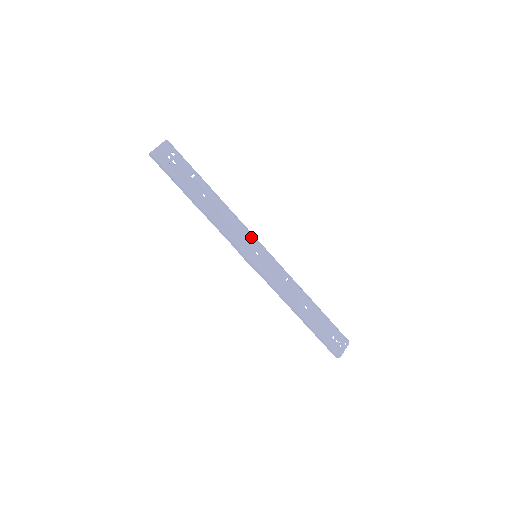
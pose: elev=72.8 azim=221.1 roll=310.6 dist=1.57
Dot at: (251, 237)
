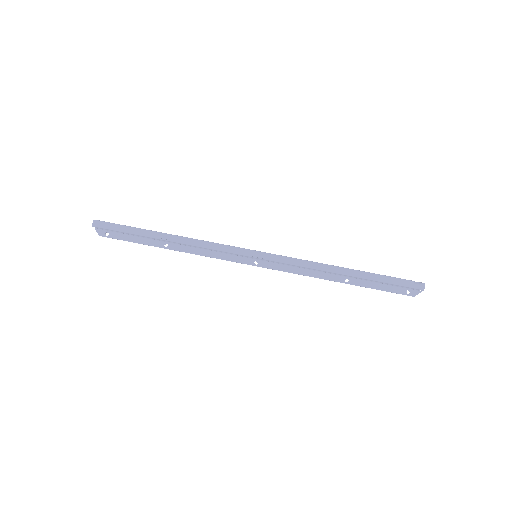
Dot at: occluded
